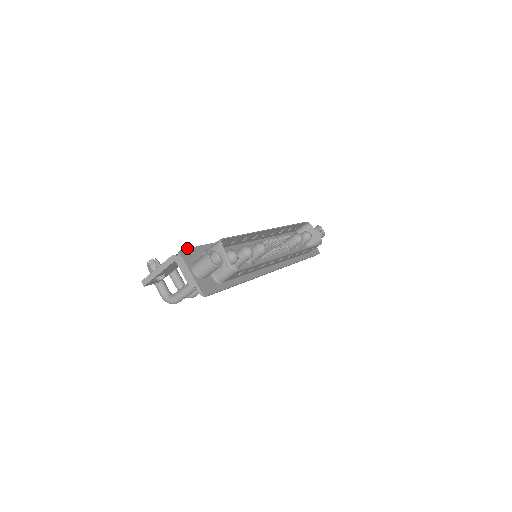
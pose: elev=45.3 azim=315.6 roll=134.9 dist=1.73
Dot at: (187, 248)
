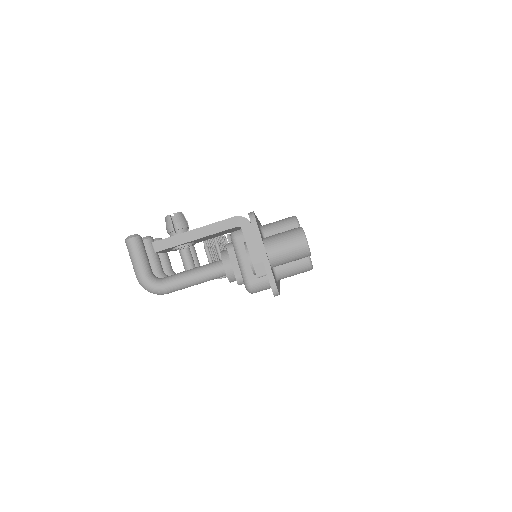
Dot at: occluded
